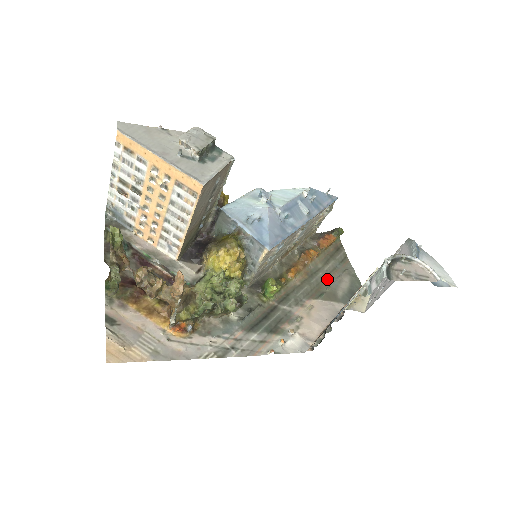
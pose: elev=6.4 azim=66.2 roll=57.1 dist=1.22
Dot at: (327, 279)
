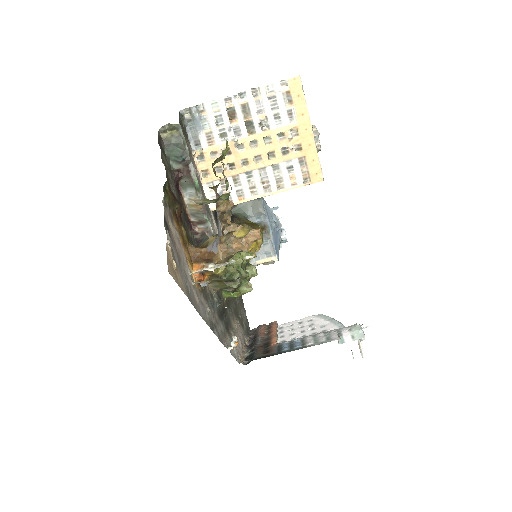
Dot at: occluded
